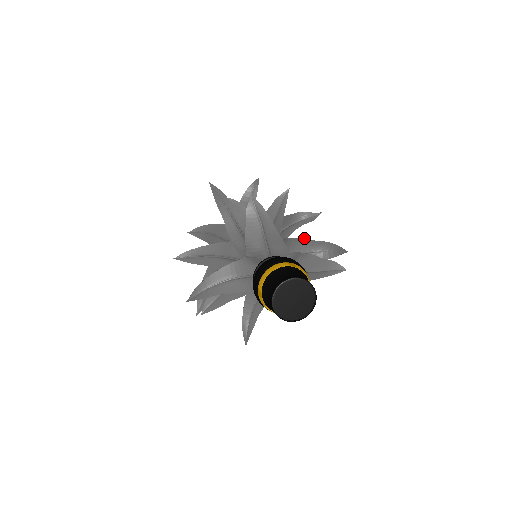
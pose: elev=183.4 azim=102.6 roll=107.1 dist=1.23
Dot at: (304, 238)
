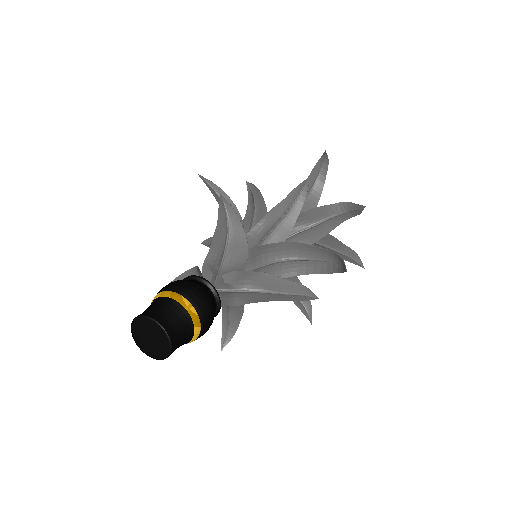
Dot at: occluded
